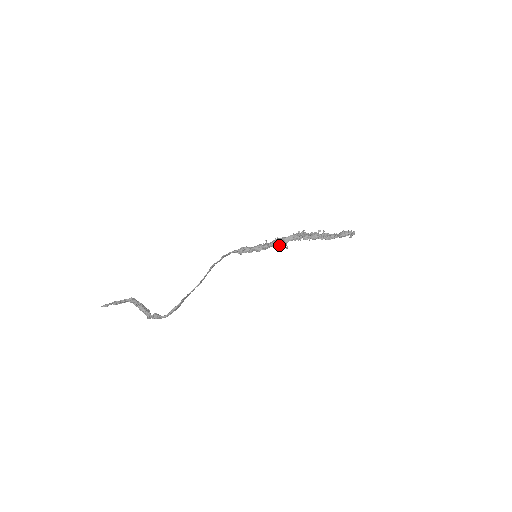
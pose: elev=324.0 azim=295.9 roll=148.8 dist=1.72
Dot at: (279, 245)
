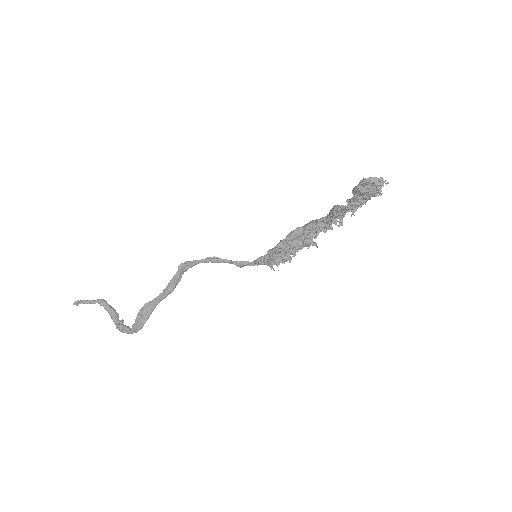
Dot at: (304, 242)
